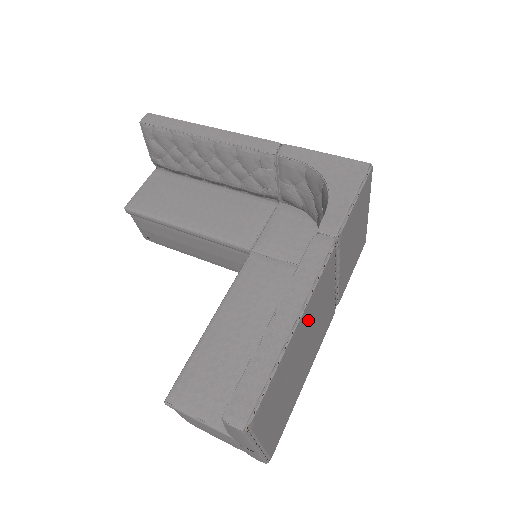
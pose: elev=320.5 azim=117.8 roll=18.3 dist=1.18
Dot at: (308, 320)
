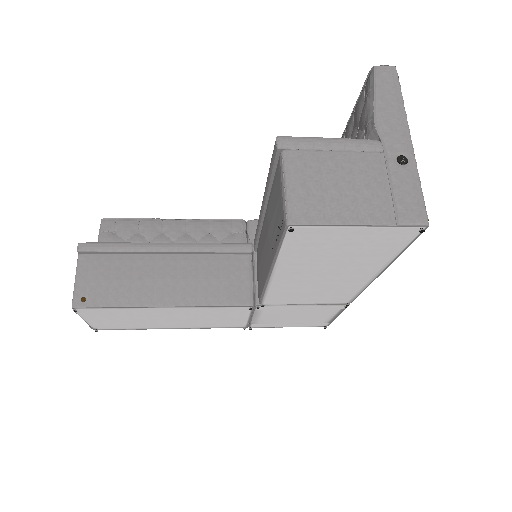
Dot at: occluded
